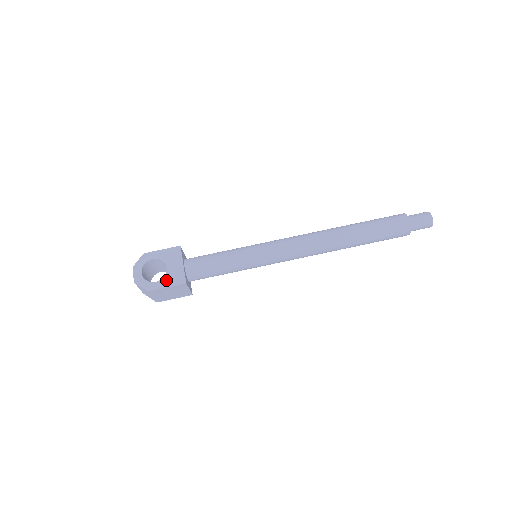
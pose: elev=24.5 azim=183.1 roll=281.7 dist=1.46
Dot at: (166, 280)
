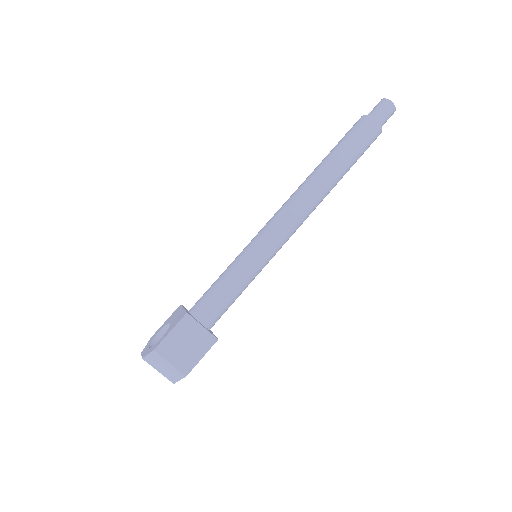
Dot at: (169, 329)
